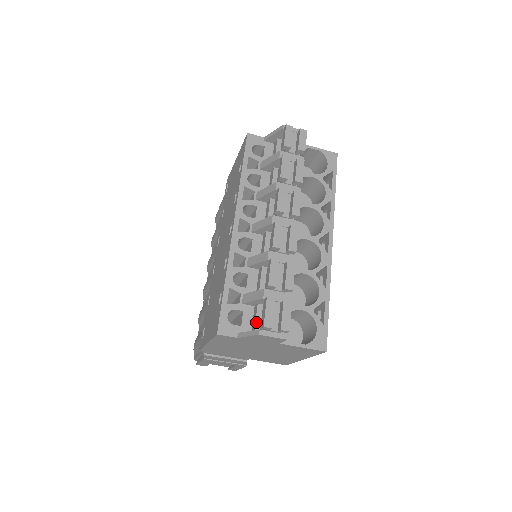
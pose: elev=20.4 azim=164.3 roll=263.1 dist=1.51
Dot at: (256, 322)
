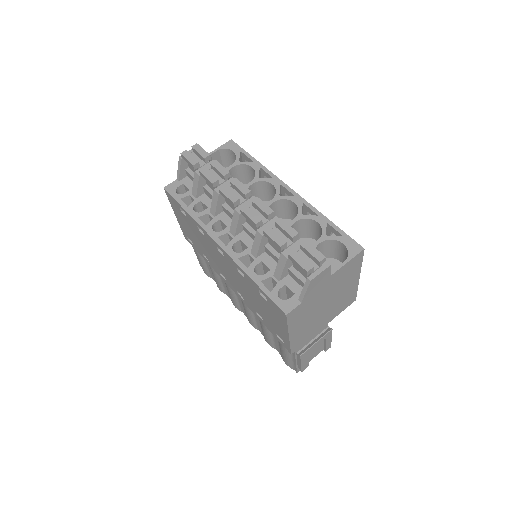
Dot at: (301, 280)
